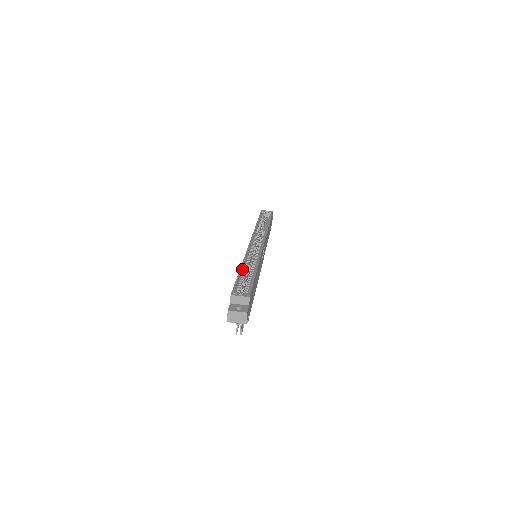
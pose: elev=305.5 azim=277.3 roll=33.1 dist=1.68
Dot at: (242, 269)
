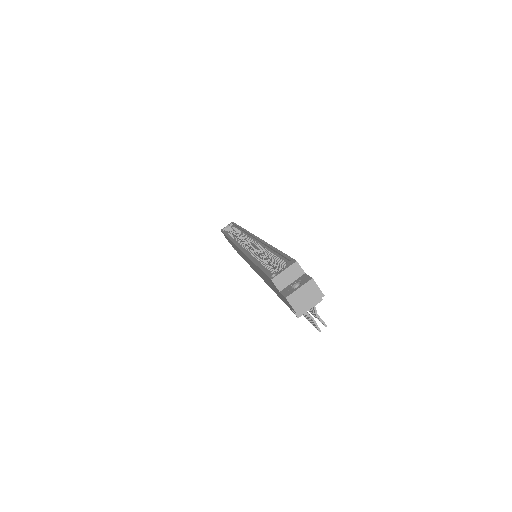
Dot at: occluded
